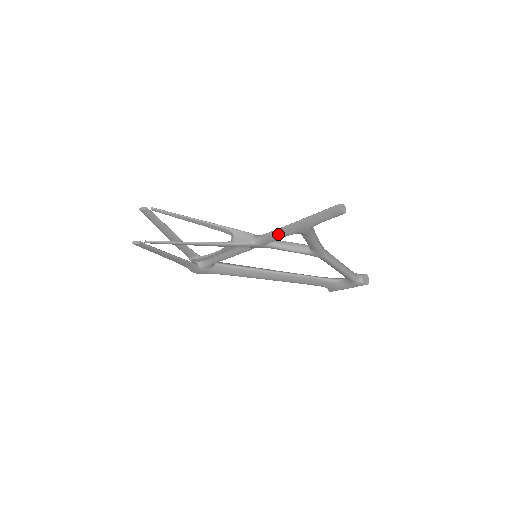
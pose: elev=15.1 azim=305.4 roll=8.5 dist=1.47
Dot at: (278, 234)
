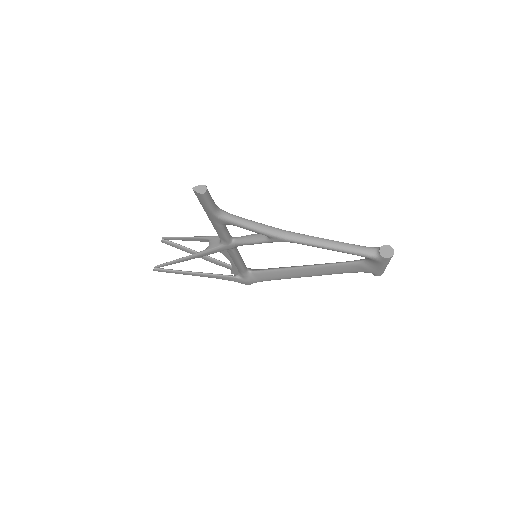
Dot at: (218, 231)
